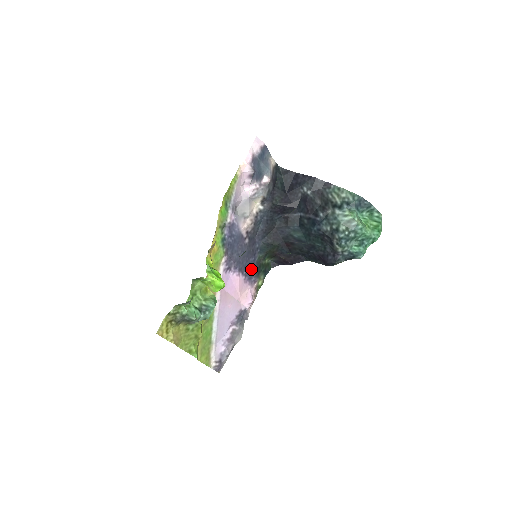
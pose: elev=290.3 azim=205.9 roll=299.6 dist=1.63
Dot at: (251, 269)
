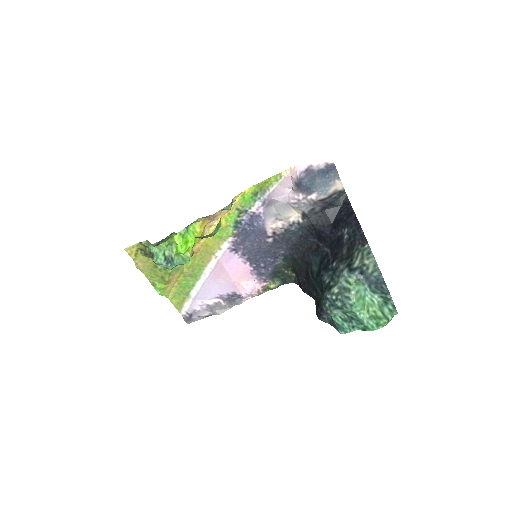
Dot at: (265, 267)
